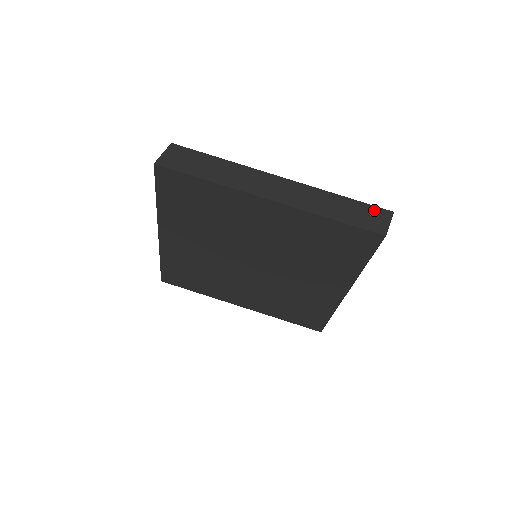
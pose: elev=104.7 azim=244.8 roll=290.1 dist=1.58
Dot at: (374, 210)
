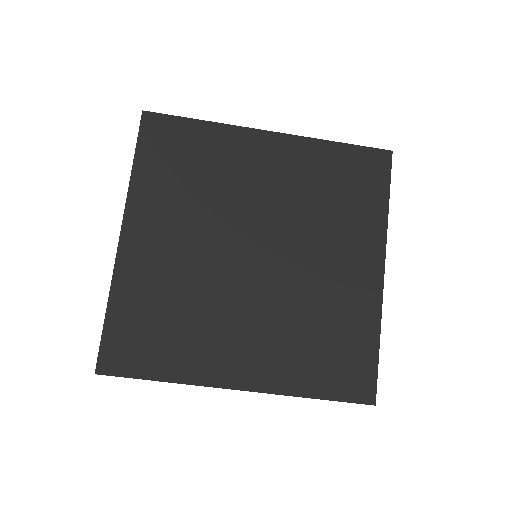
Dot at: occluded
